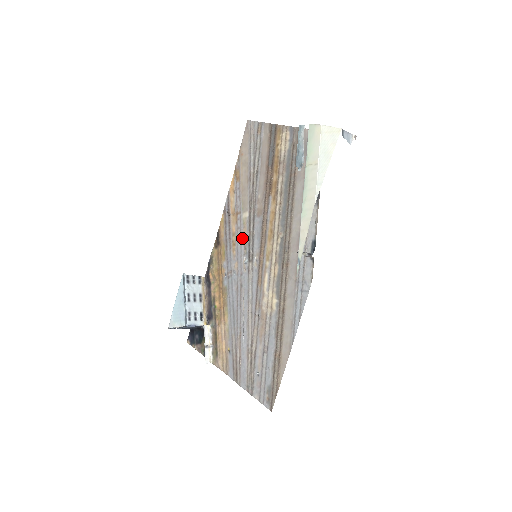
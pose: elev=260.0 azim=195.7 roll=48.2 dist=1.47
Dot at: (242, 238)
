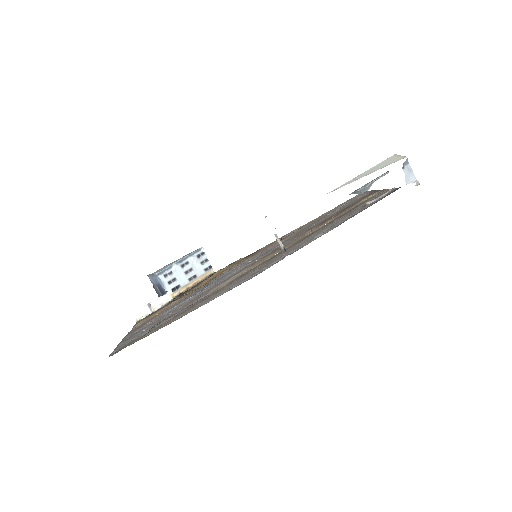
Dot at: (266, 251)
